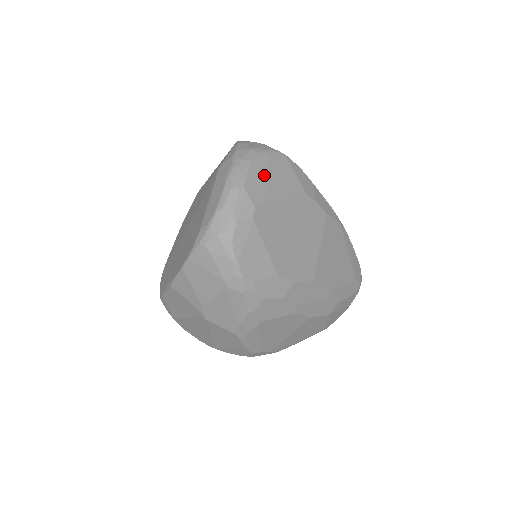
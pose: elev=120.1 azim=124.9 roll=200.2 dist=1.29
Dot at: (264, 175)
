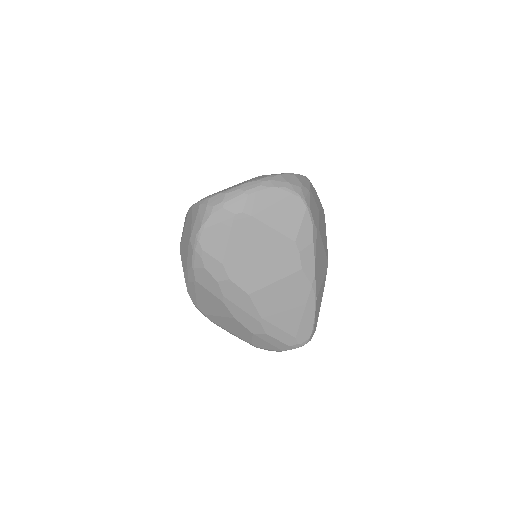
Dot at: (273, 201)
